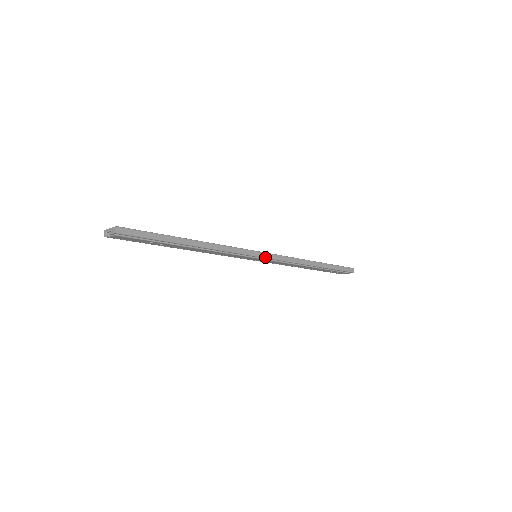
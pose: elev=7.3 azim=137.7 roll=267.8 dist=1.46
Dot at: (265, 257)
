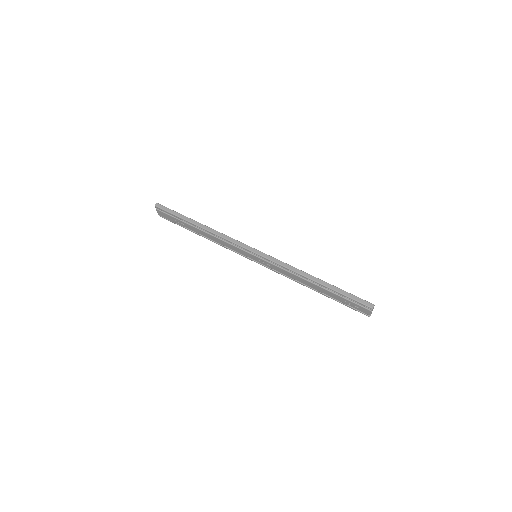
Dot at: (256, 253)
